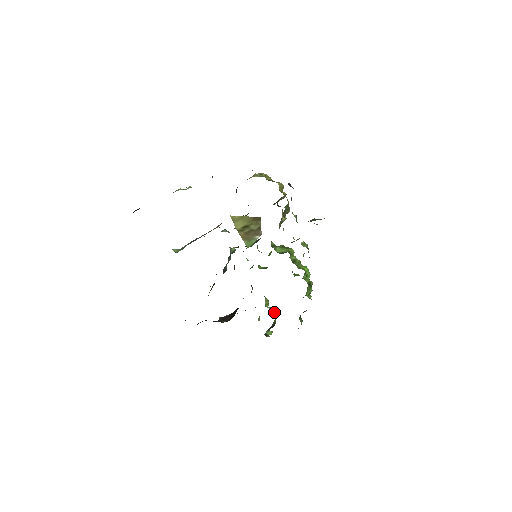
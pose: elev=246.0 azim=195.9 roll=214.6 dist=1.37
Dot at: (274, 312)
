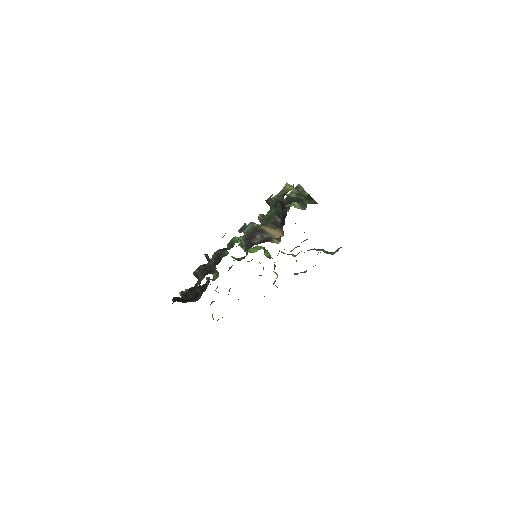
Dot at: occluded
